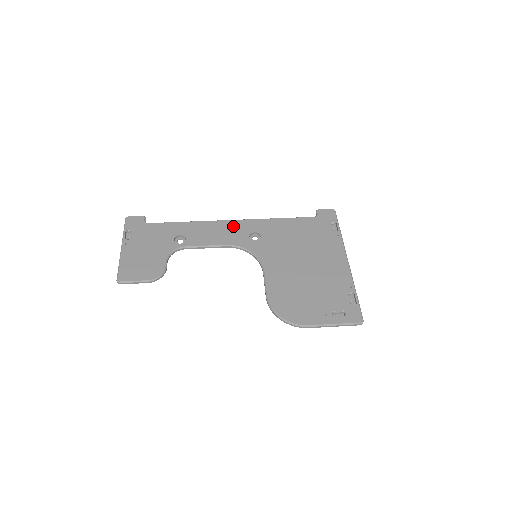
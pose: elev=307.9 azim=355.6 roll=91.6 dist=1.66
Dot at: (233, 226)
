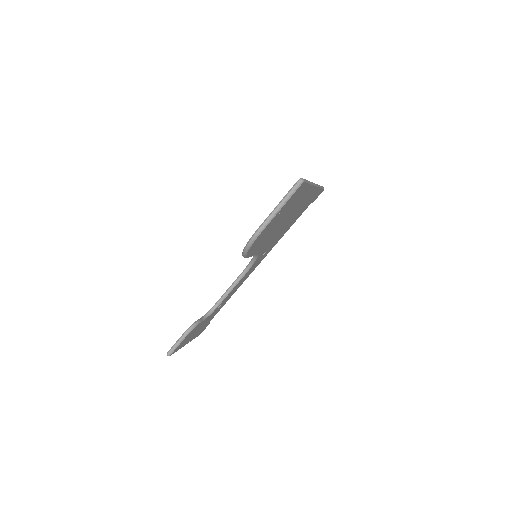
Dot at: occluded
